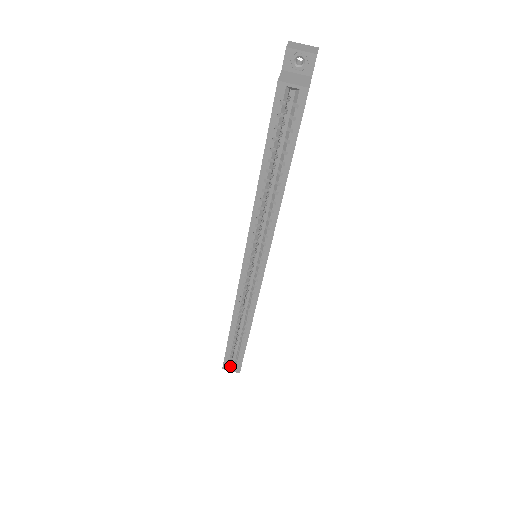
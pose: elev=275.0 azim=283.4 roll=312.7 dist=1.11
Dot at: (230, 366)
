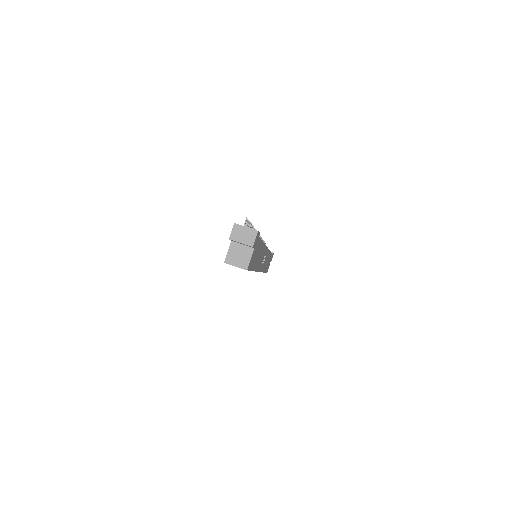
Dot at: occluded
